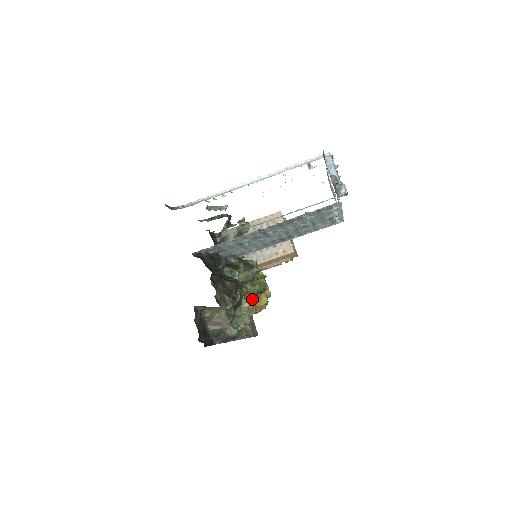
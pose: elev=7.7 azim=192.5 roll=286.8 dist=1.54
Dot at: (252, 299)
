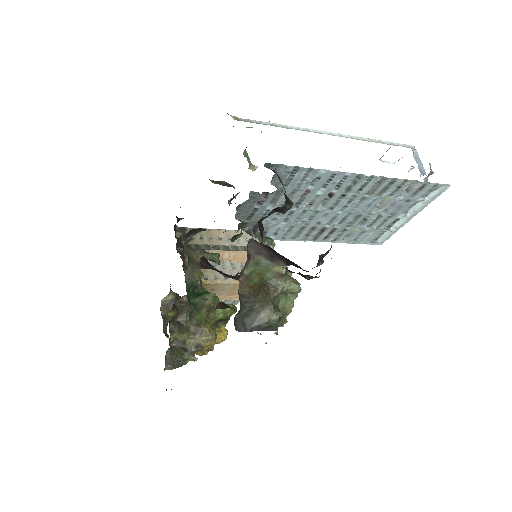
Dot at: occluded
